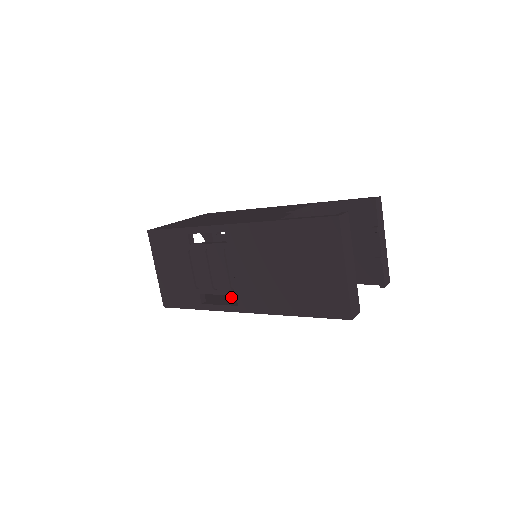
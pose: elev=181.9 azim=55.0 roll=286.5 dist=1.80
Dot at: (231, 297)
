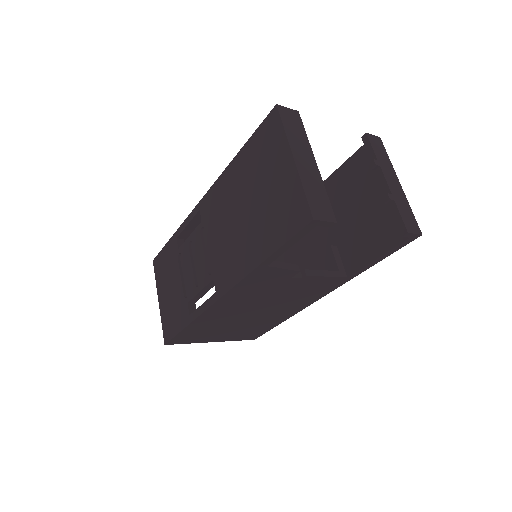
Dot at: occluded
